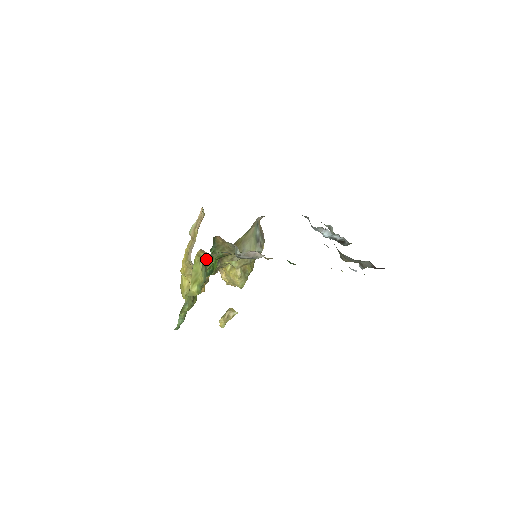
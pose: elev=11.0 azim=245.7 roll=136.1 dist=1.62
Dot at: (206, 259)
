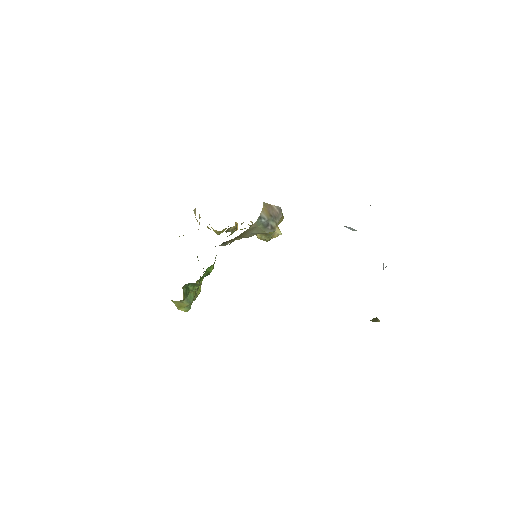
Dot at: occluded
